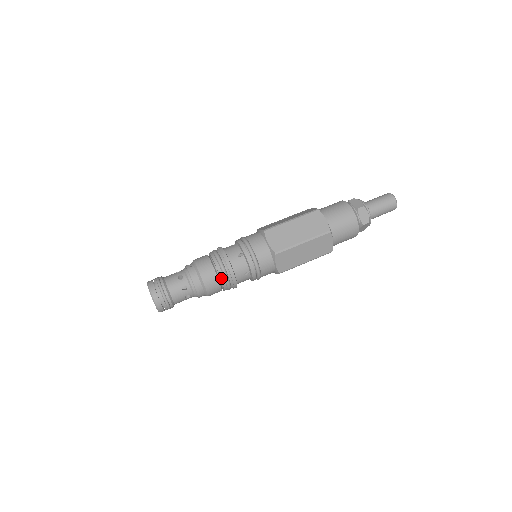
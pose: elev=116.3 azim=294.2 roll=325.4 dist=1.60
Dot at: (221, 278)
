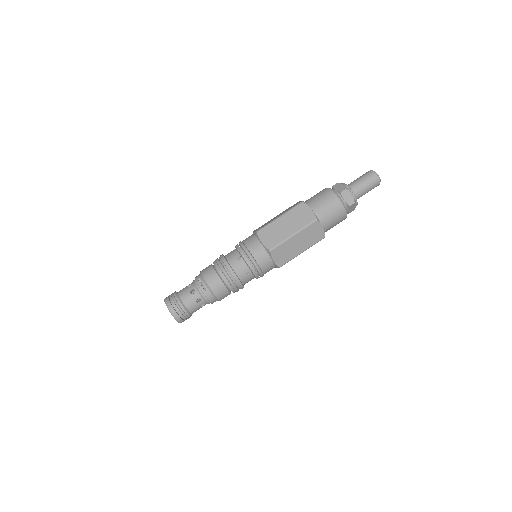
Dot at: occluded
